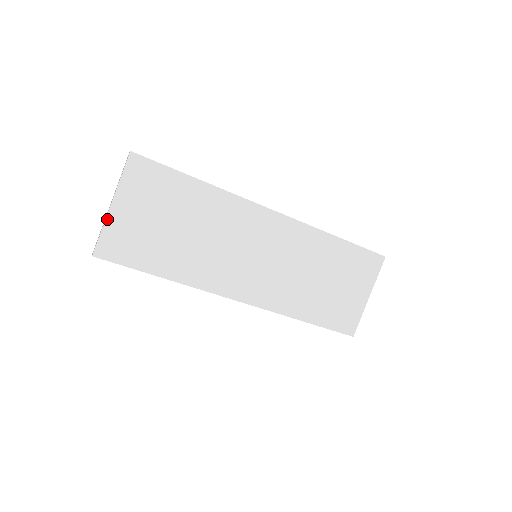
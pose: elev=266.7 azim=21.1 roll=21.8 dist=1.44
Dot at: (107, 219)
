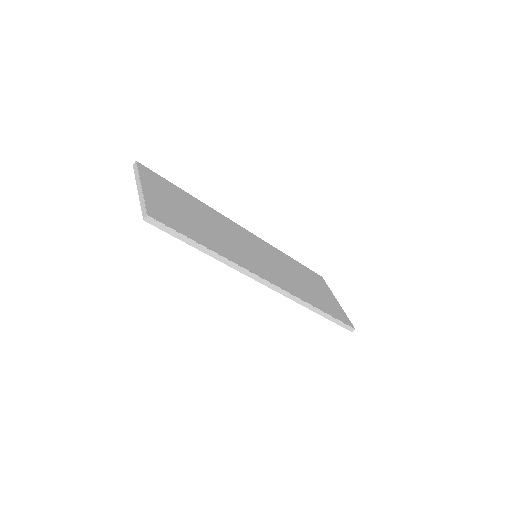
Dot at: (144, 194)
